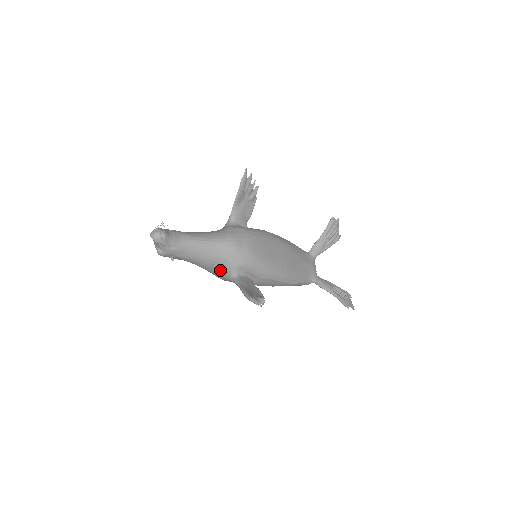
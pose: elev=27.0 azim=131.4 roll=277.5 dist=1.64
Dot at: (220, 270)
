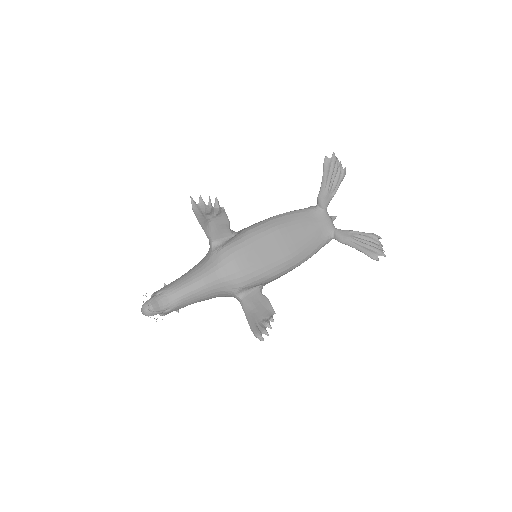
Dot at: (225, 296)
